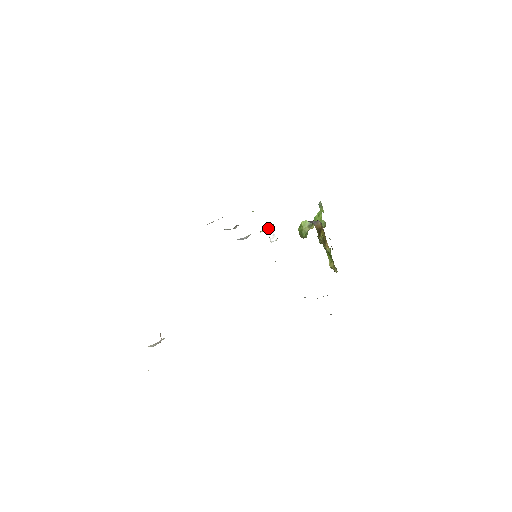
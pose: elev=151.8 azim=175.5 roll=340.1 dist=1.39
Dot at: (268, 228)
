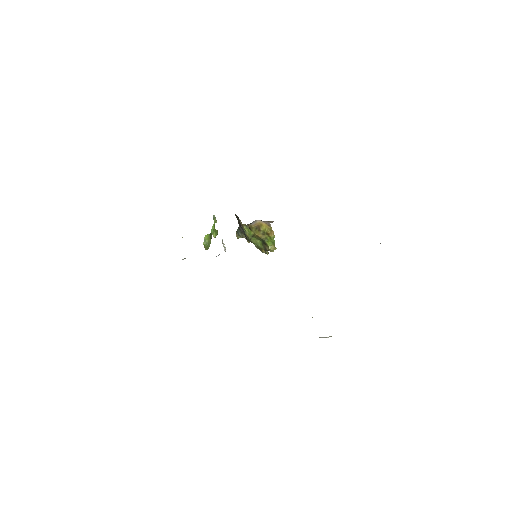
Dot at: (222, 241)
